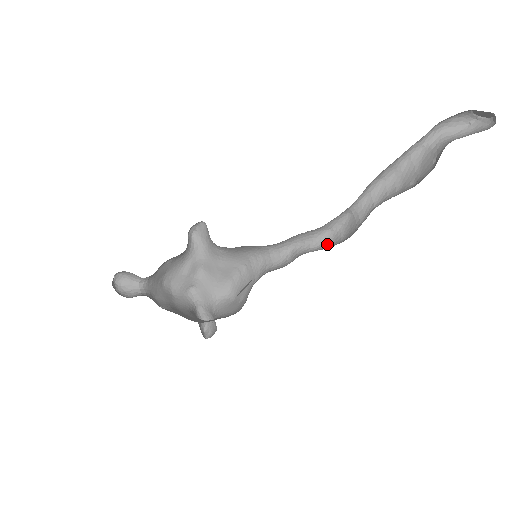
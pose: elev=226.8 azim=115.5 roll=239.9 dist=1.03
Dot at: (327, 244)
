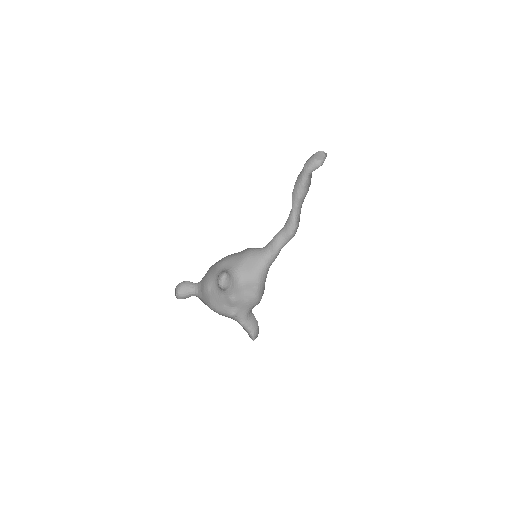
Dot at: occluded
